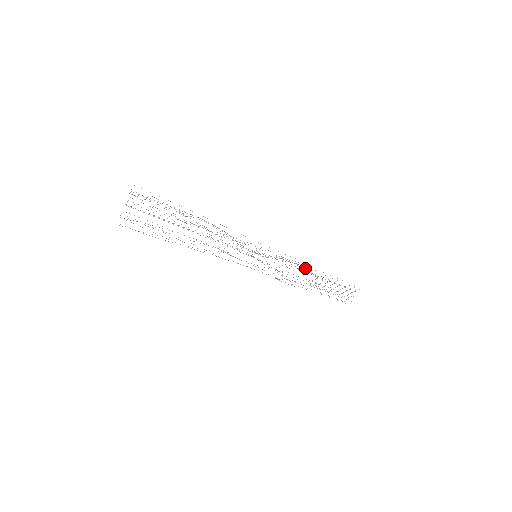
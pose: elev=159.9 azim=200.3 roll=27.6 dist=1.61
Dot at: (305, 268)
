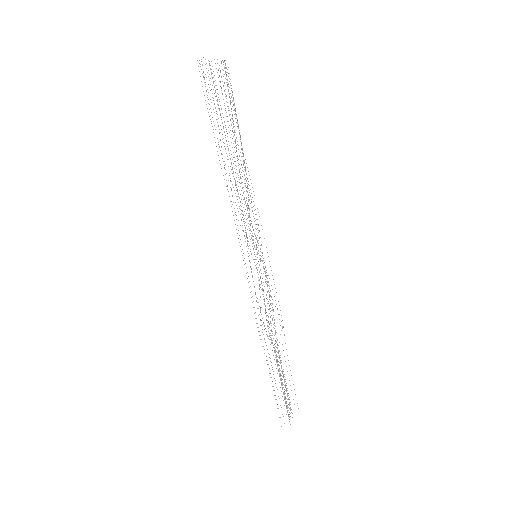
Dot at: (275, 326)
